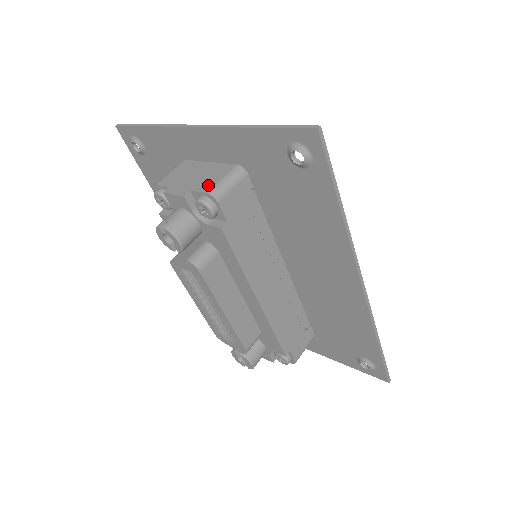
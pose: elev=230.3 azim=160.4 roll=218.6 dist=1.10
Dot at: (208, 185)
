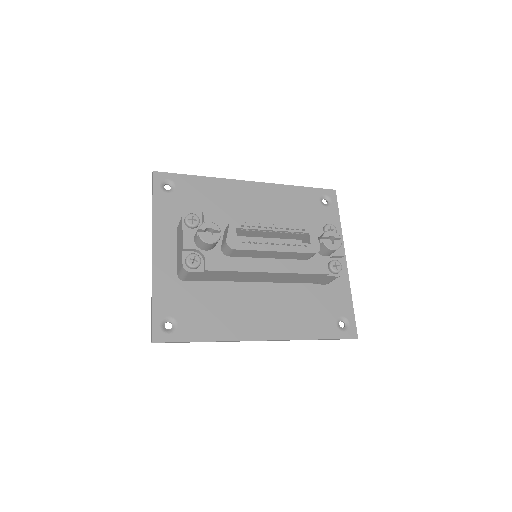
Dot at: occluded
